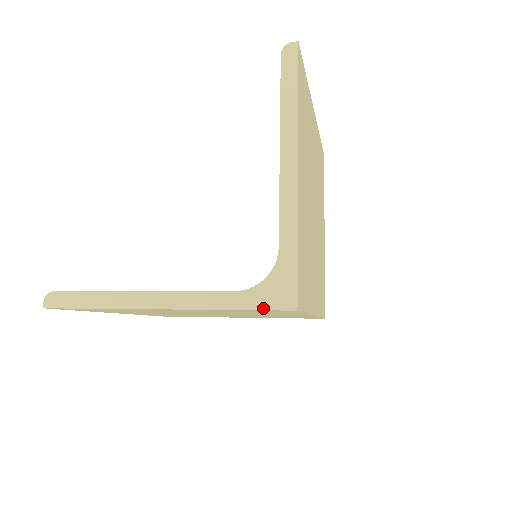
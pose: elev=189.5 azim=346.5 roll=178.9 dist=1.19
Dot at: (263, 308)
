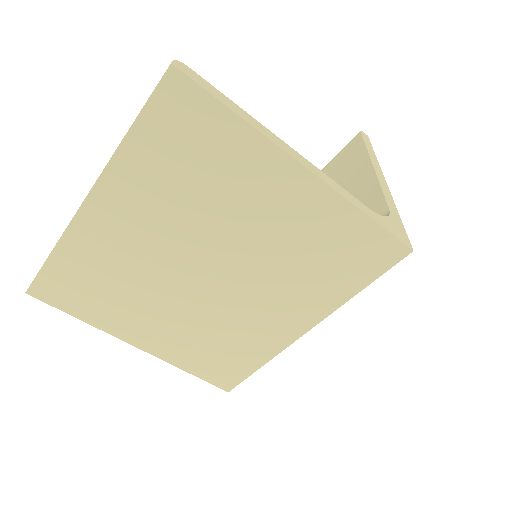
Dot at: (390, 232)
